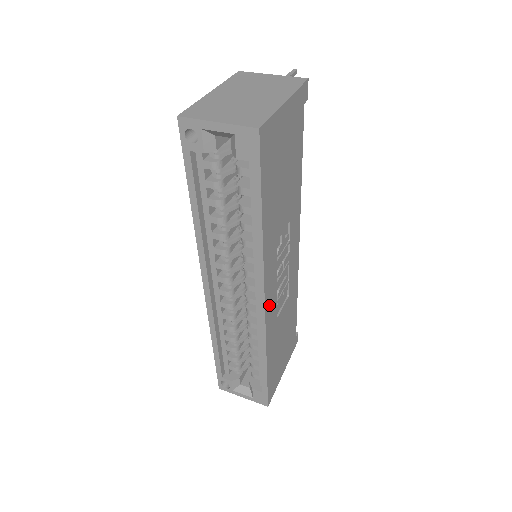
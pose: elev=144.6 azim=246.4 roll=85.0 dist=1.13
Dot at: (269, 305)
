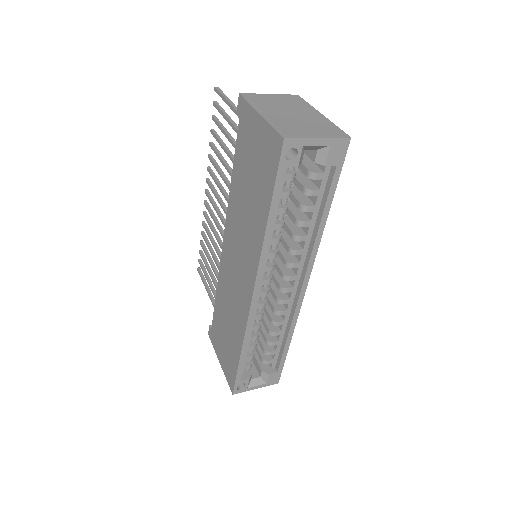
Dot at: occluded
